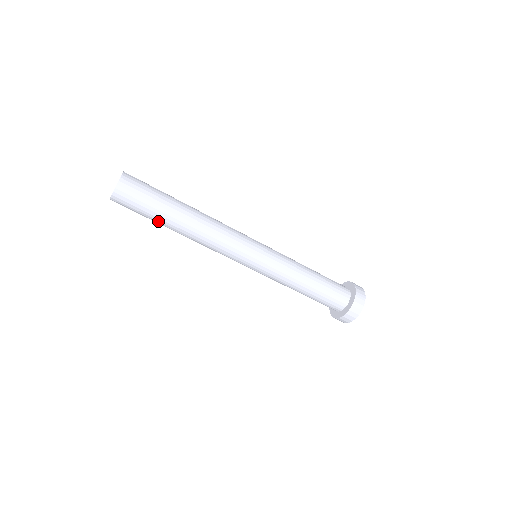
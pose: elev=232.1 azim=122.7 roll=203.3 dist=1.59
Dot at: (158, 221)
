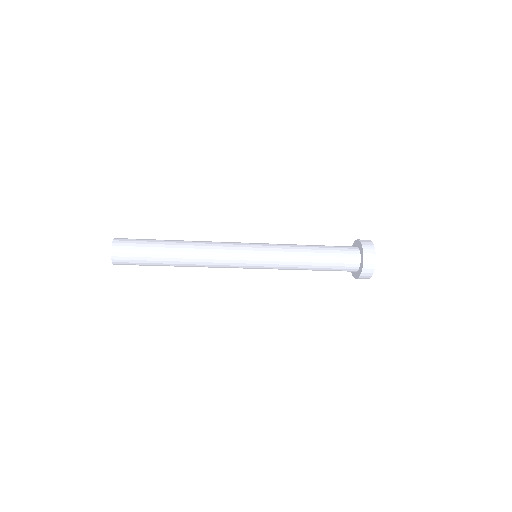
Dot at: (158, 264)
